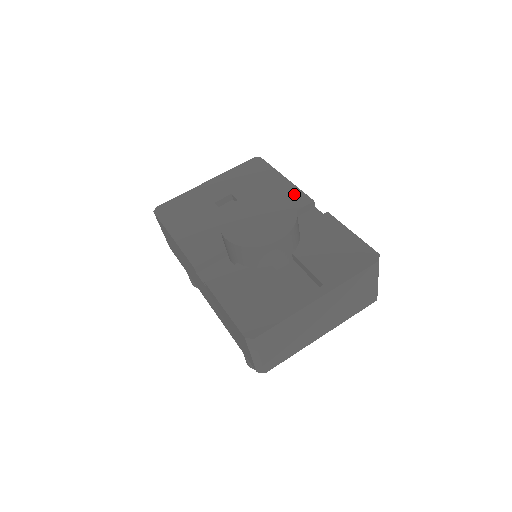
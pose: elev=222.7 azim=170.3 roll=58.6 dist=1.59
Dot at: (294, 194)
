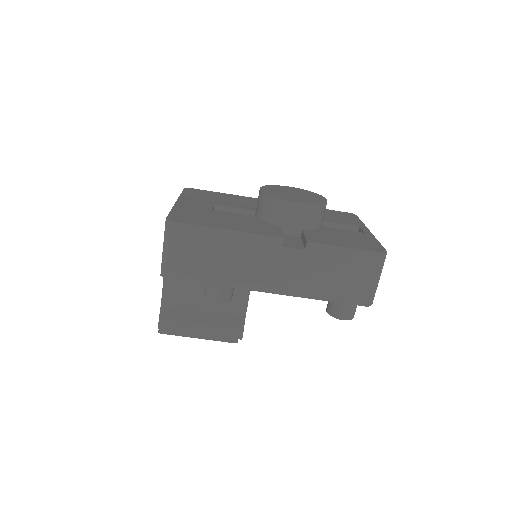
Dot at: (257, 200)
